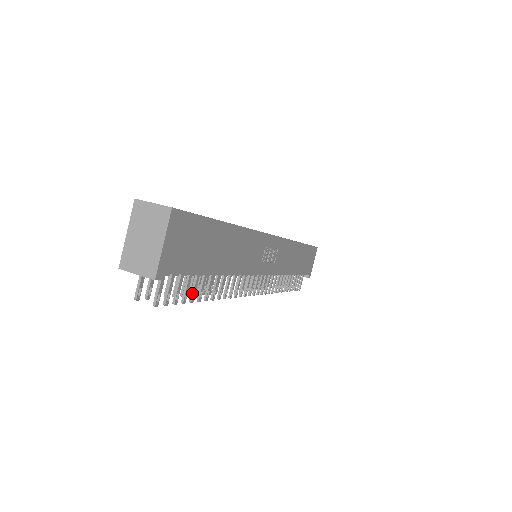
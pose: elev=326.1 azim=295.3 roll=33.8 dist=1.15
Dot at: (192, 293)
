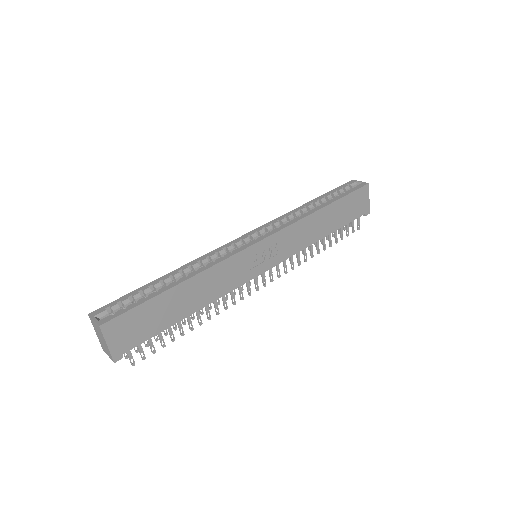
Dot at: (170, 337)
